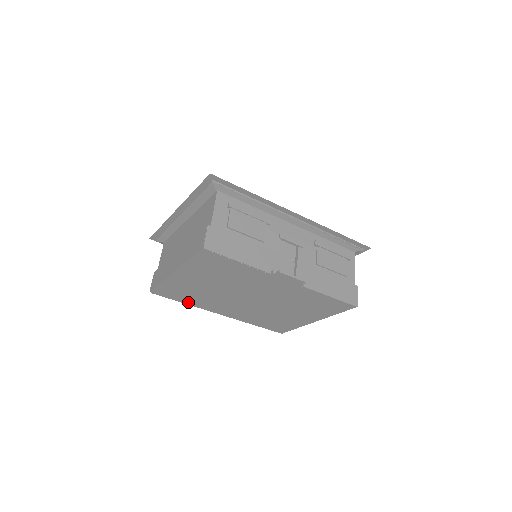
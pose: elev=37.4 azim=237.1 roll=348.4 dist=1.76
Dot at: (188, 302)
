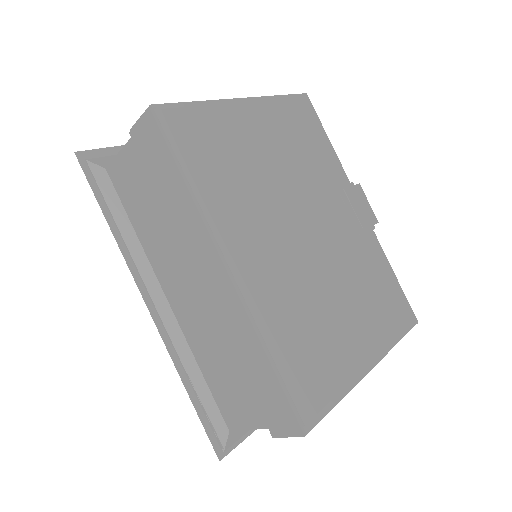
Dot at: (196, 183)
